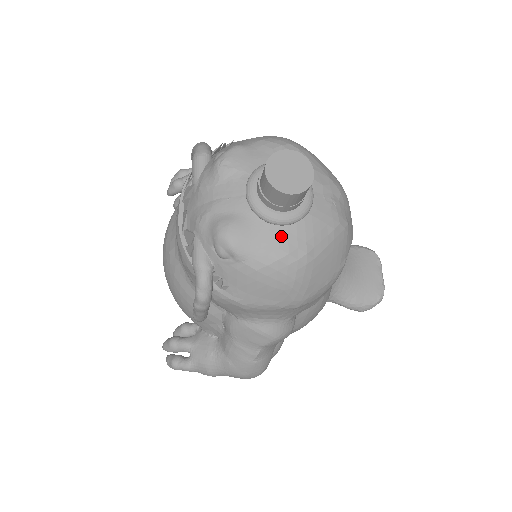
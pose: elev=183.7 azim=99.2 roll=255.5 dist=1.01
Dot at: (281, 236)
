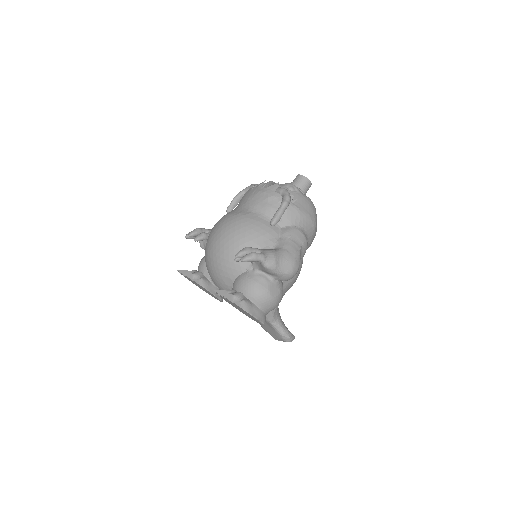
Dot at: occluded
